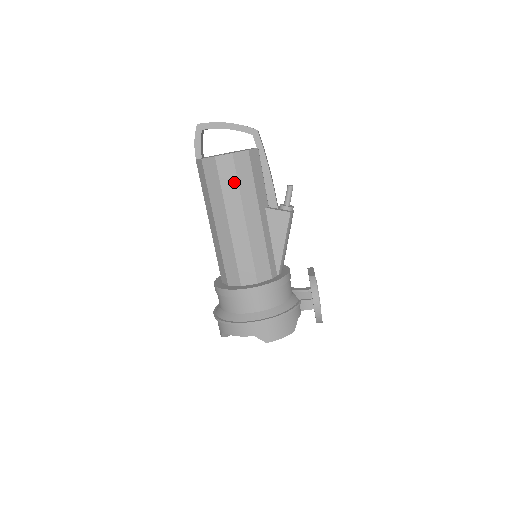
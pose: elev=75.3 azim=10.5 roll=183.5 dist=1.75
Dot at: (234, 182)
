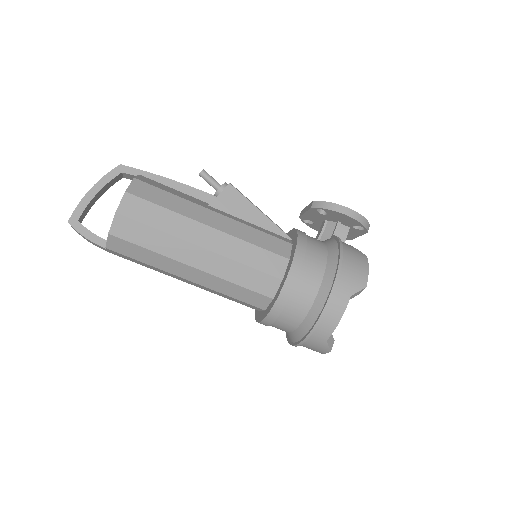
Dot at: (158, 211)
